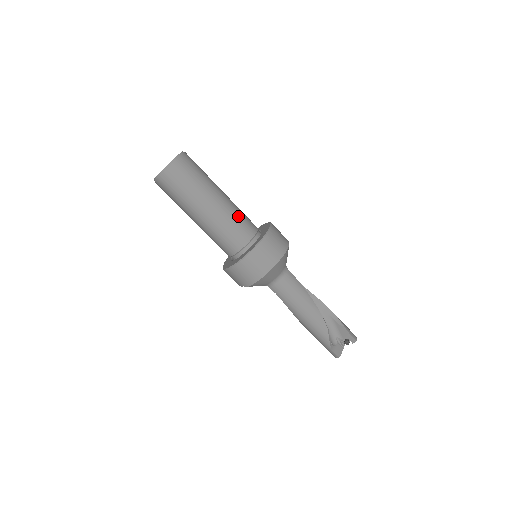
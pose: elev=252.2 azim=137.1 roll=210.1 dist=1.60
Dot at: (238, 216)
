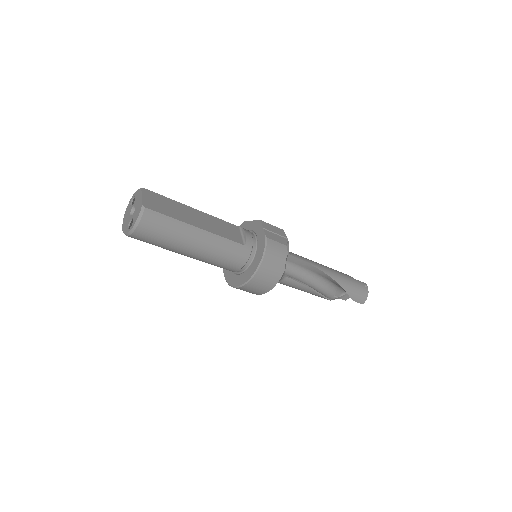
Dot at: (219, 259)
